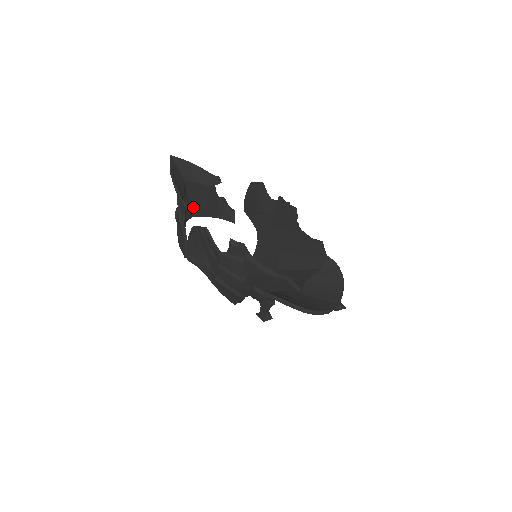
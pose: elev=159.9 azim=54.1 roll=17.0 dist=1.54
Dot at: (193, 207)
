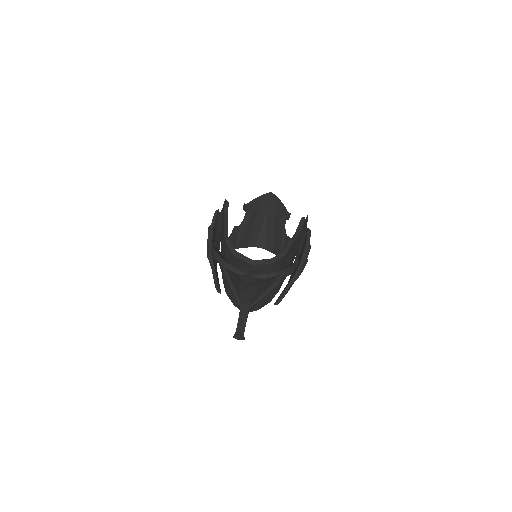
Dot at: (267, 239)
